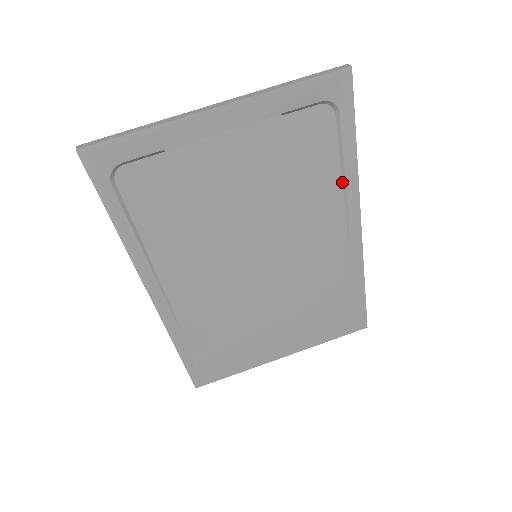
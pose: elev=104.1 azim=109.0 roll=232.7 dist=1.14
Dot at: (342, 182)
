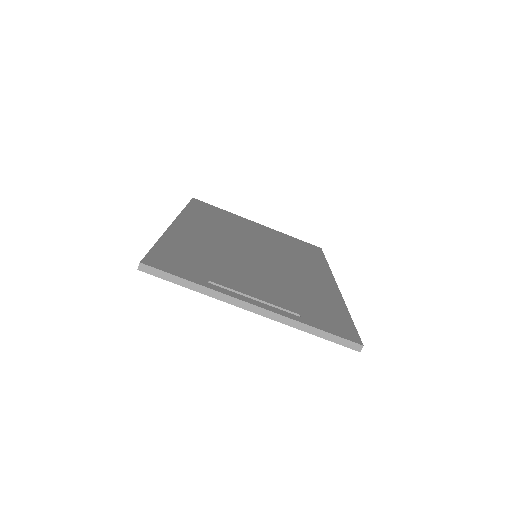
Dot at: occluded
